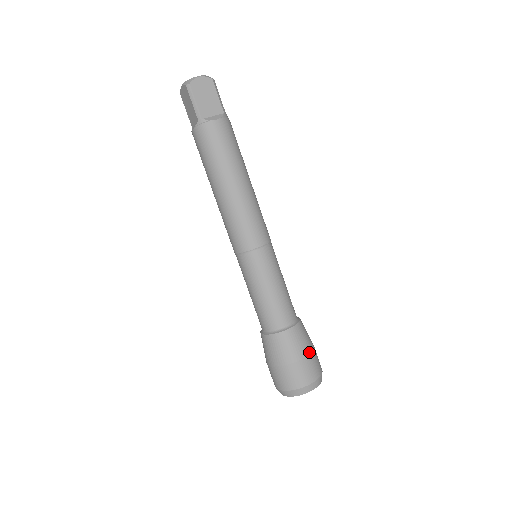
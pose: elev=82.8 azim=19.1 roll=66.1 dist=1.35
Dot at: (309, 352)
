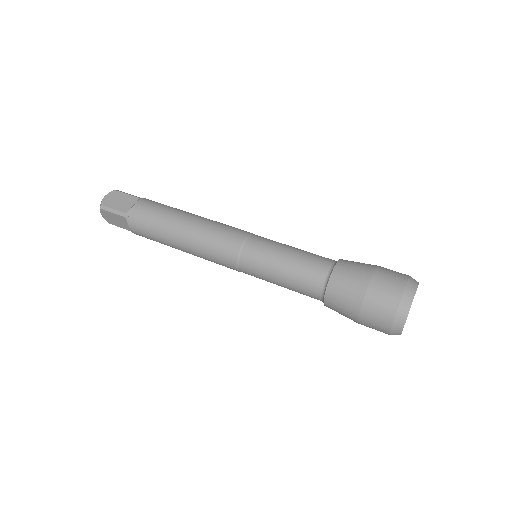
Dot at: (373, 269)
